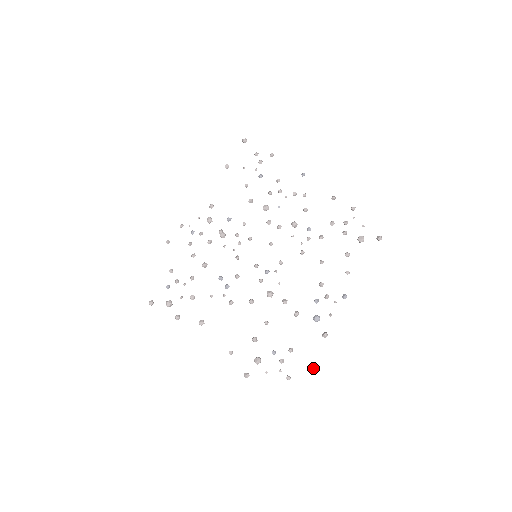
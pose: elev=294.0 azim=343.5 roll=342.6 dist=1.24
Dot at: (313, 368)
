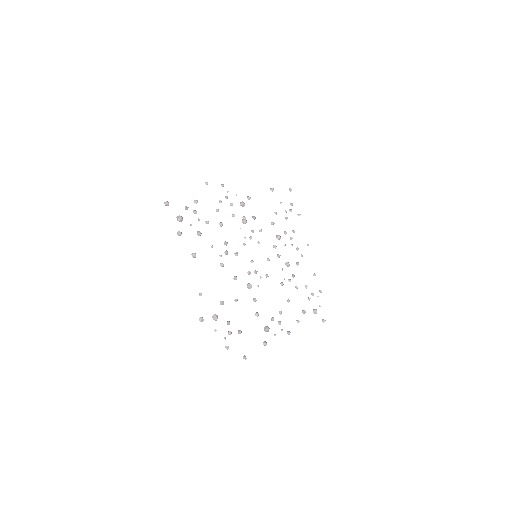
Dot at: occluded
